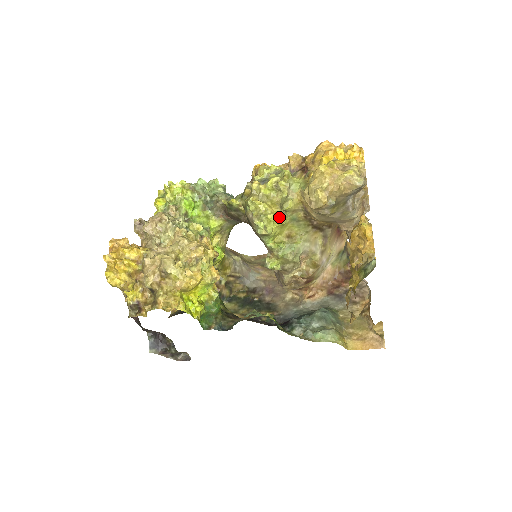
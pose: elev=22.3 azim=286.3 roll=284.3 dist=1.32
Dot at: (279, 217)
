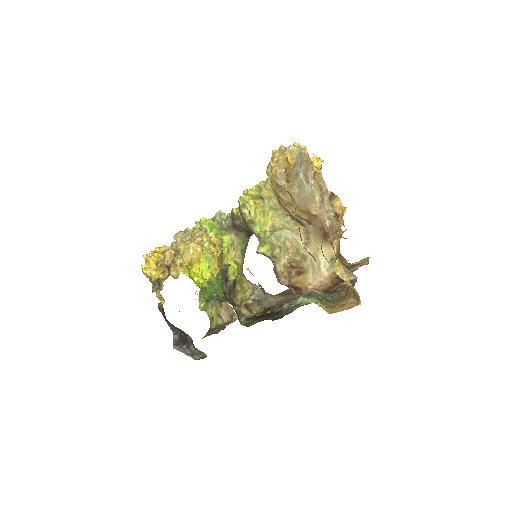
Dot at: (260, 206)
